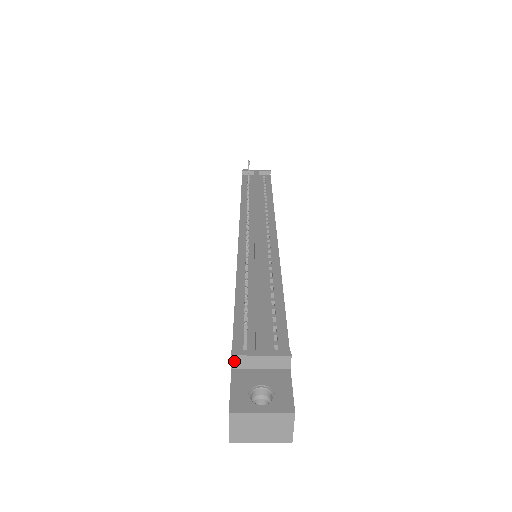
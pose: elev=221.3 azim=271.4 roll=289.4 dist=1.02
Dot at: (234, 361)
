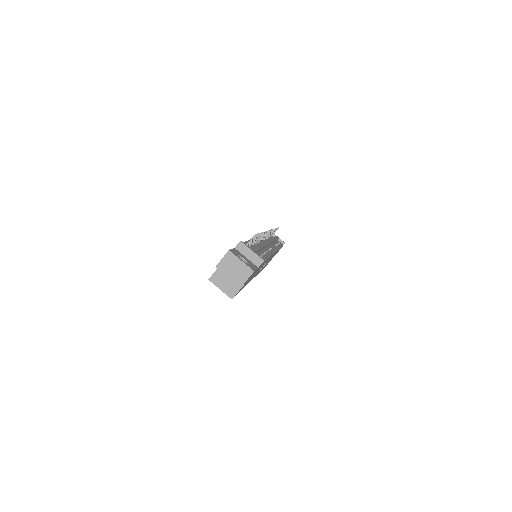
Dot at: (239, 245)
